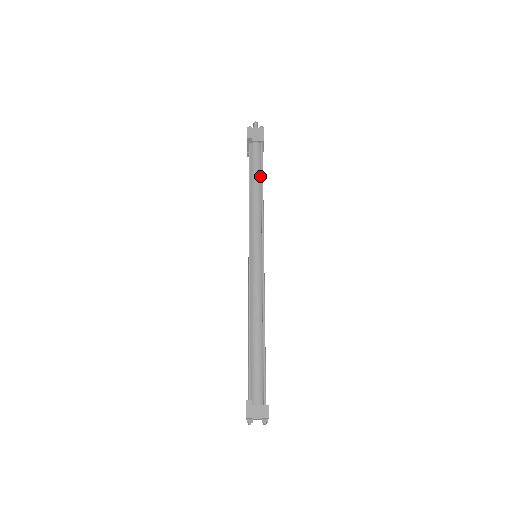
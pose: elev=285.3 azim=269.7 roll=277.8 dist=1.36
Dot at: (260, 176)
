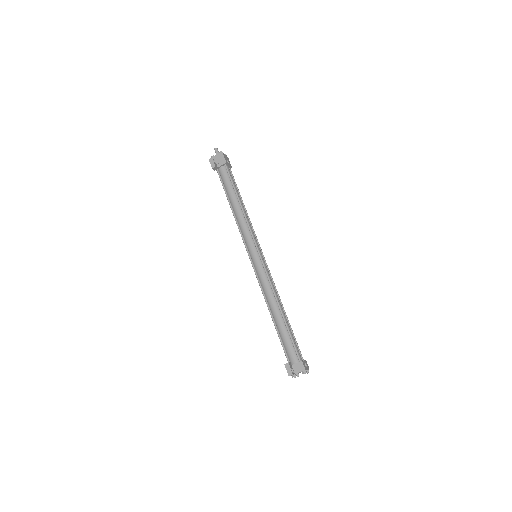
Dot at: (235, 193)
